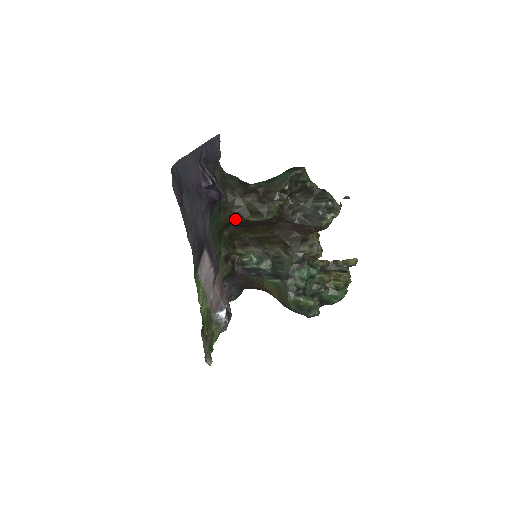
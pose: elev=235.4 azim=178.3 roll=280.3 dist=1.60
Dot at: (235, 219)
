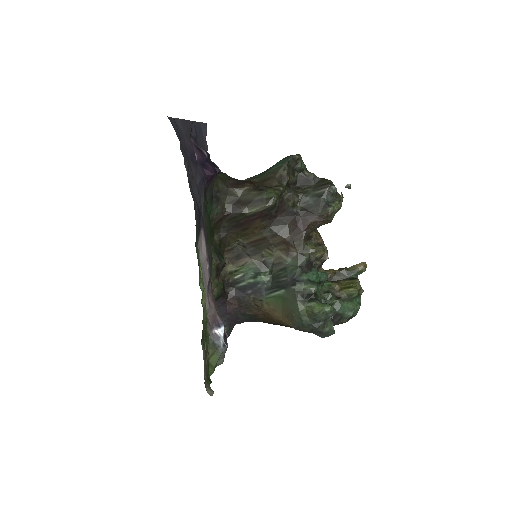
Dot at: (228, 214)
